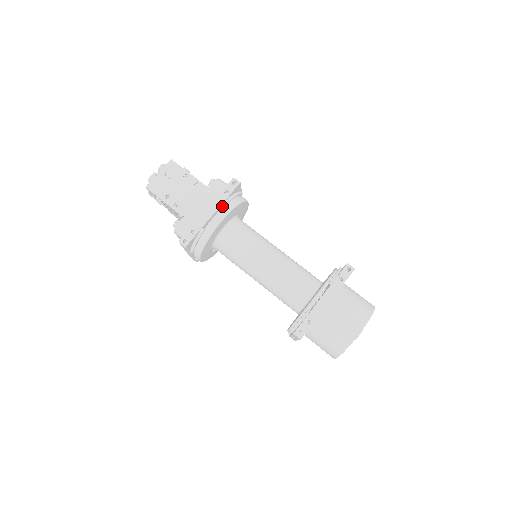
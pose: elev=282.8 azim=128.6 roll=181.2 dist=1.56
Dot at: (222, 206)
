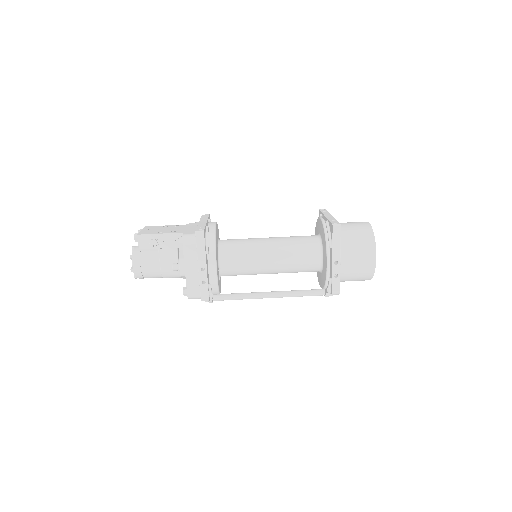
Dot at: occluded
